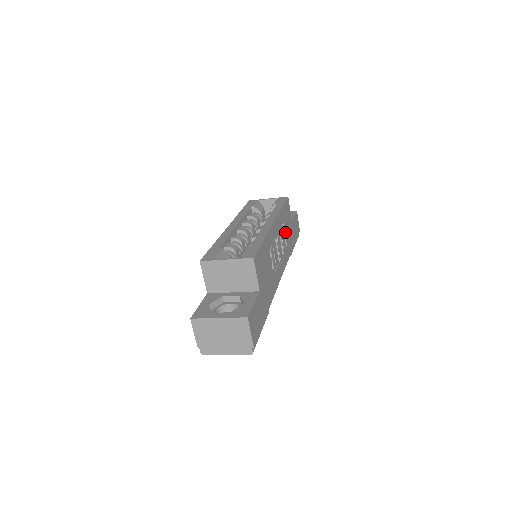
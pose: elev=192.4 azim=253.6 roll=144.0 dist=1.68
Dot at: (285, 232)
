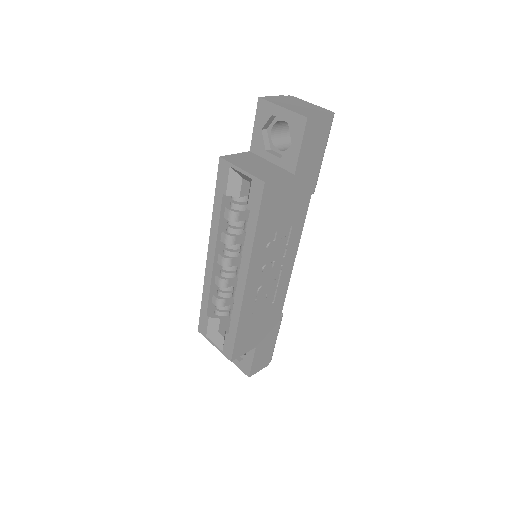
Dot at: (280, 227)
